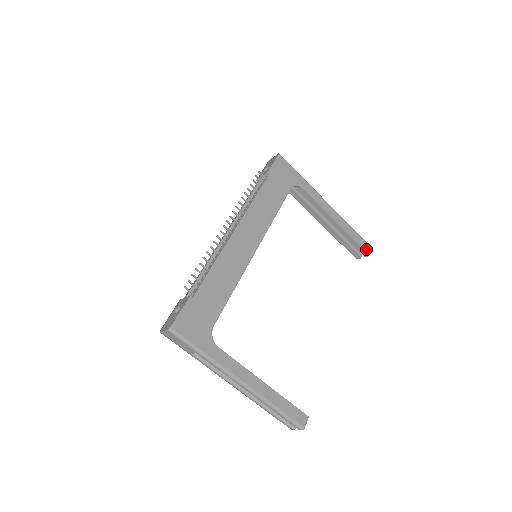
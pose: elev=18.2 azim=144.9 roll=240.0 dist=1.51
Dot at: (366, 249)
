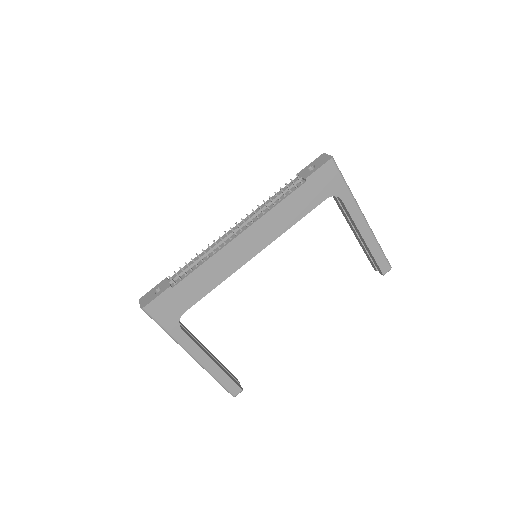
Dot at: (384, 270)
